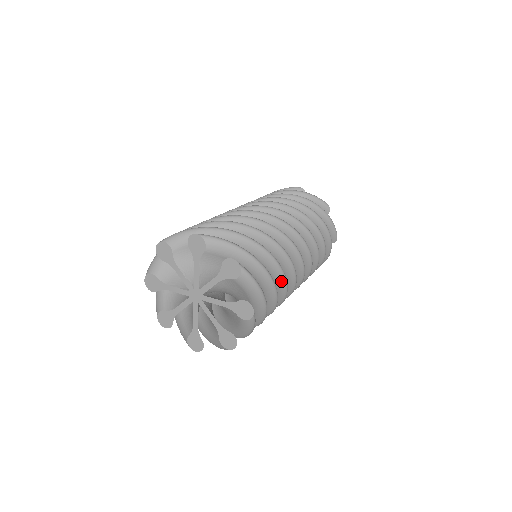
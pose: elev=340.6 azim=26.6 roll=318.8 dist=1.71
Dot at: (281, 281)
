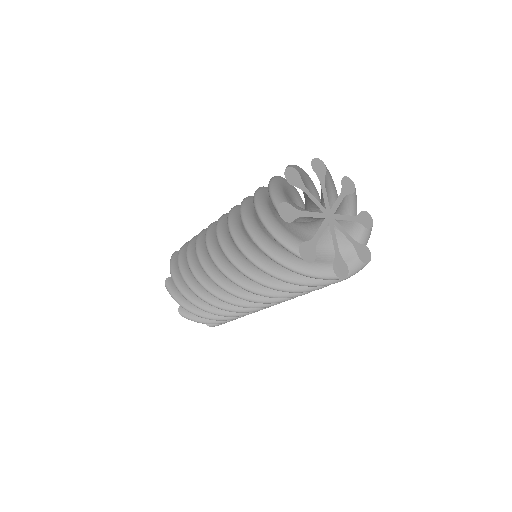
Dot at: occluded
